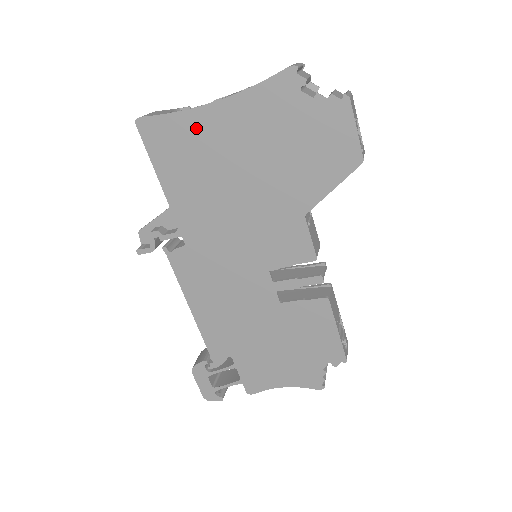
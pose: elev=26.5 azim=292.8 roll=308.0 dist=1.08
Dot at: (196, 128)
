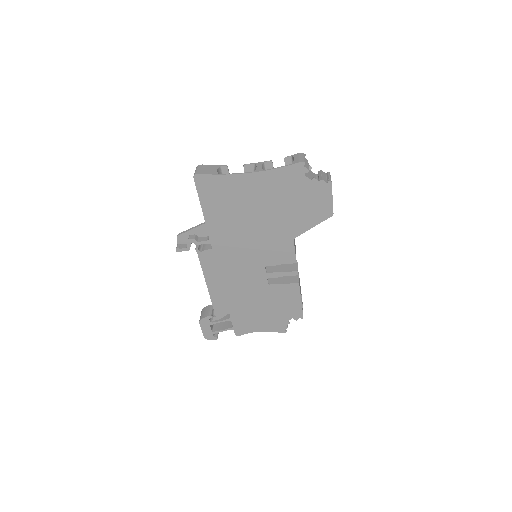
Dot at: (235, 185)
